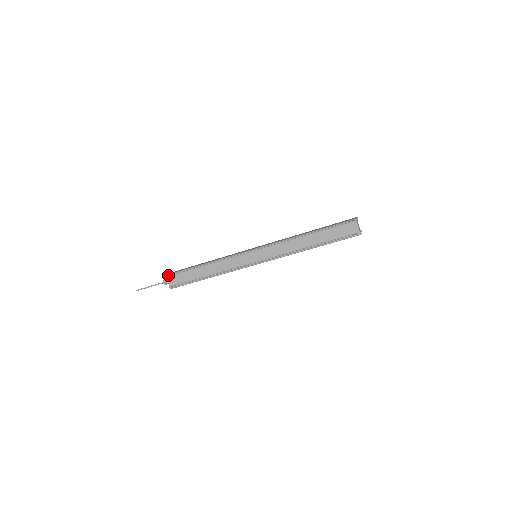
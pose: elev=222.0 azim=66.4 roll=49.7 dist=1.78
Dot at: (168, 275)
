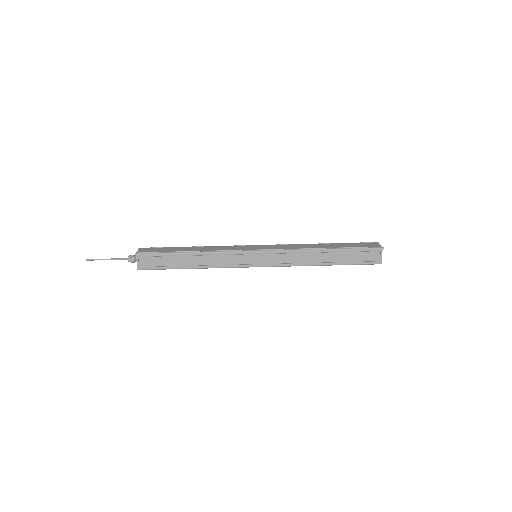
Dot at: (143, 248)
